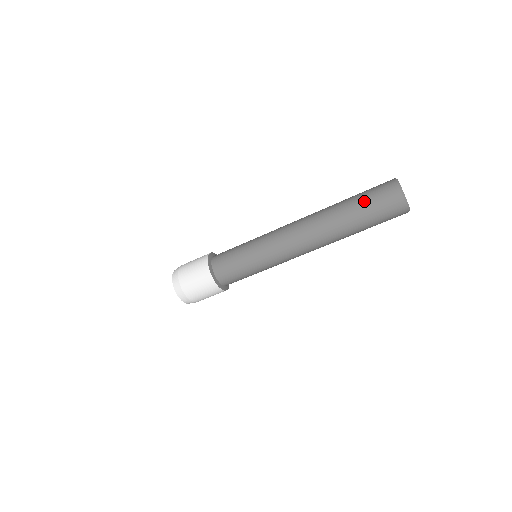
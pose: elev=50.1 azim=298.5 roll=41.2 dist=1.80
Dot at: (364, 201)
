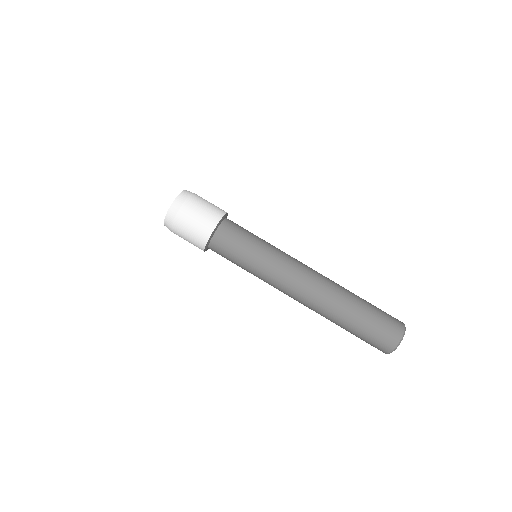
Dot at: occluded
